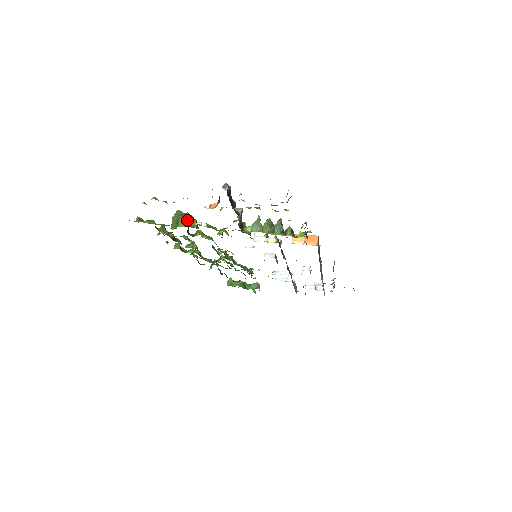
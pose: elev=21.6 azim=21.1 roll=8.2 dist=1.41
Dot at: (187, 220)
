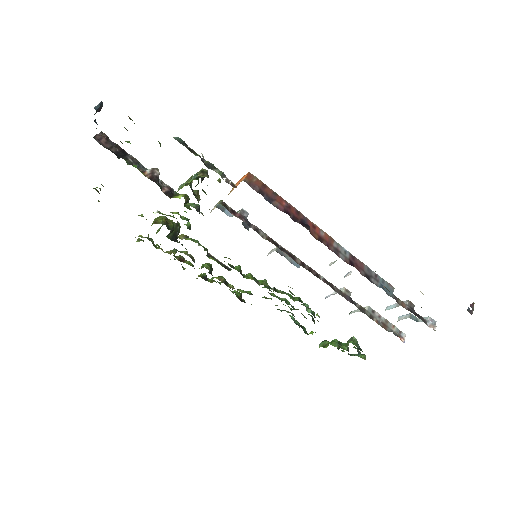
Dot at: (156, 220)
